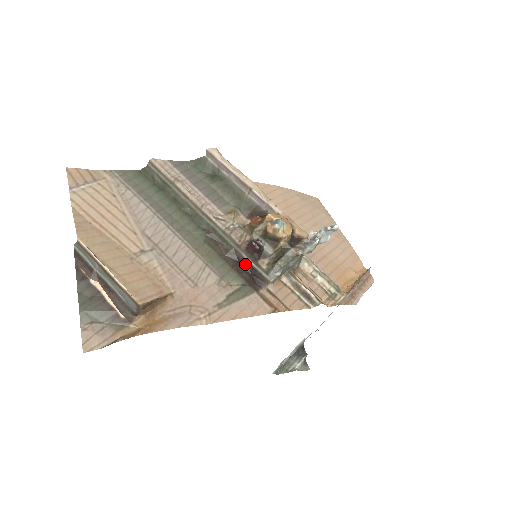
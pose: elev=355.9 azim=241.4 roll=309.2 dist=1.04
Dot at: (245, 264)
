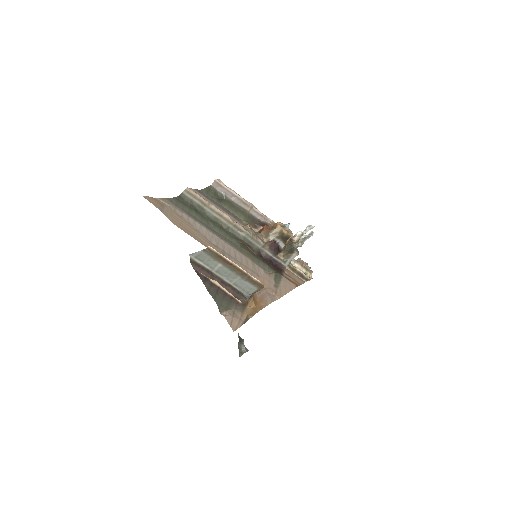
Dot at: (269, 259)
